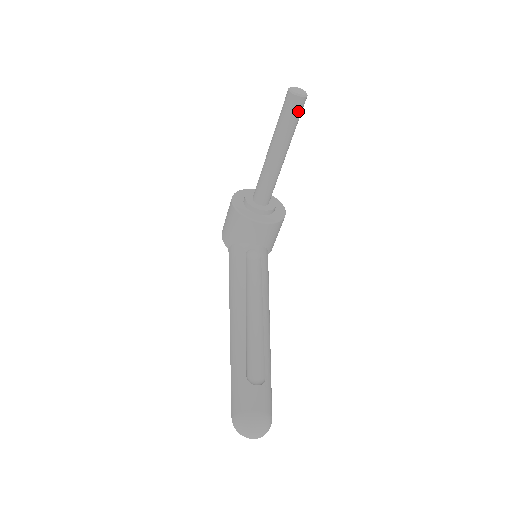
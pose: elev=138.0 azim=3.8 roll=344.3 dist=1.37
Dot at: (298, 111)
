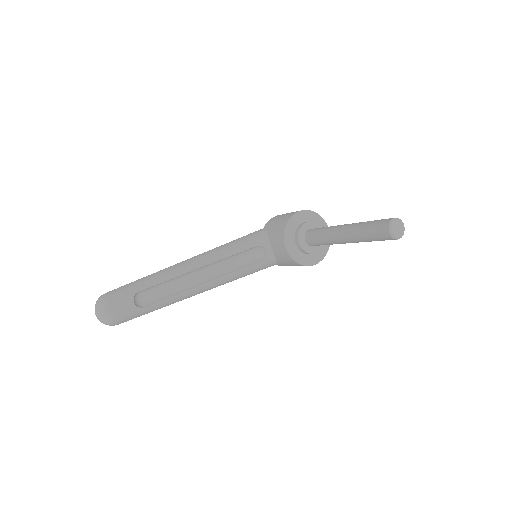
Dot at: (380, 237)
